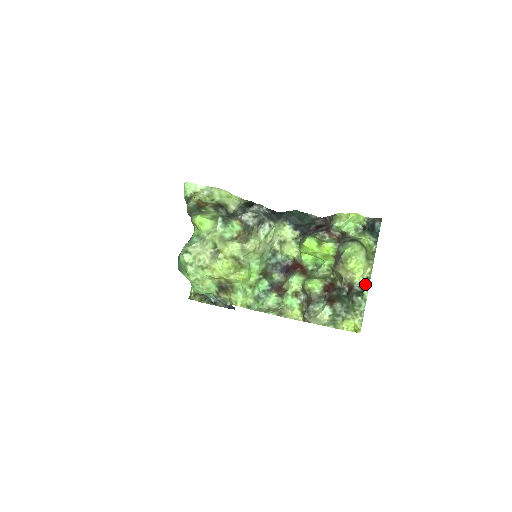
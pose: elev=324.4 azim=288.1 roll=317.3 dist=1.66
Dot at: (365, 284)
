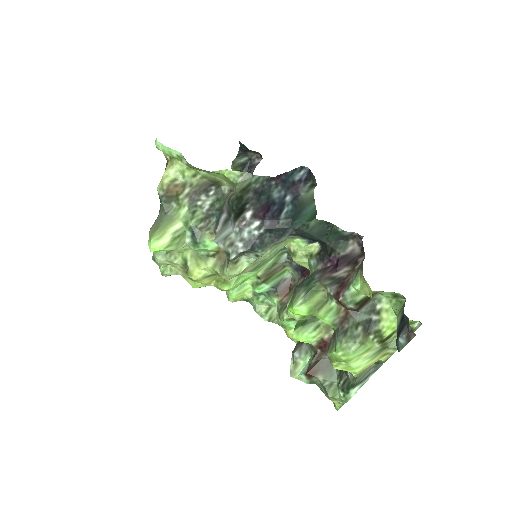
Dot at: (363, 376)
